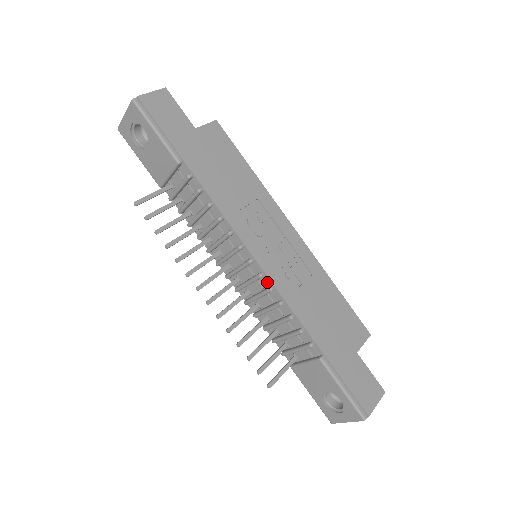
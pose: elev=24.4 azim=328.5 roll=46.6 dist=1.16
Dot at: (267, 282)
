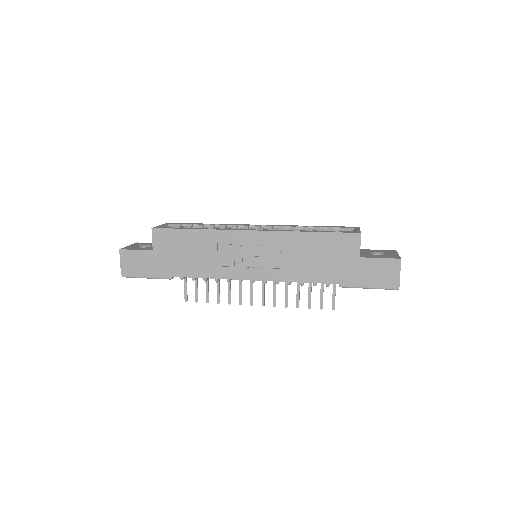
Dot at: (272, 280)
